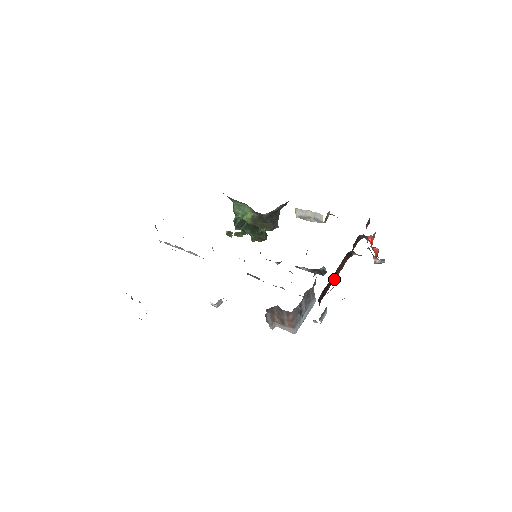
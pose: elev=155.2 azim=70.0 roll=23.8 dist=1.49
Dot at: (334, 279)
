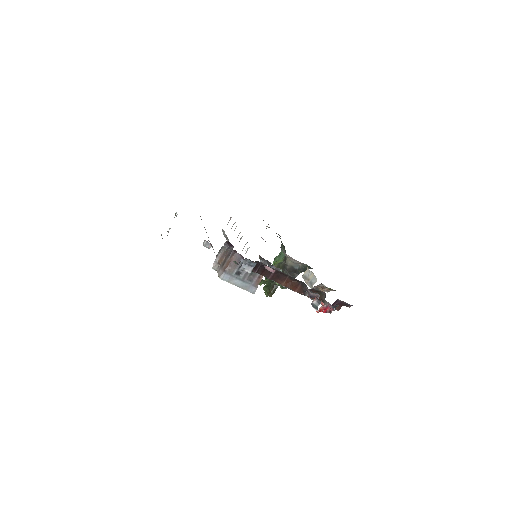
Dot at: (279, 281)
